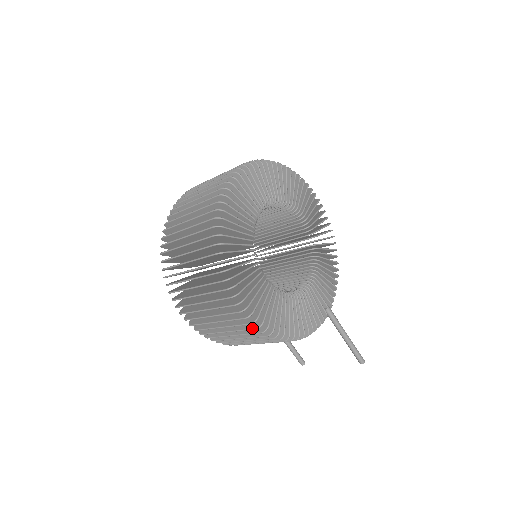
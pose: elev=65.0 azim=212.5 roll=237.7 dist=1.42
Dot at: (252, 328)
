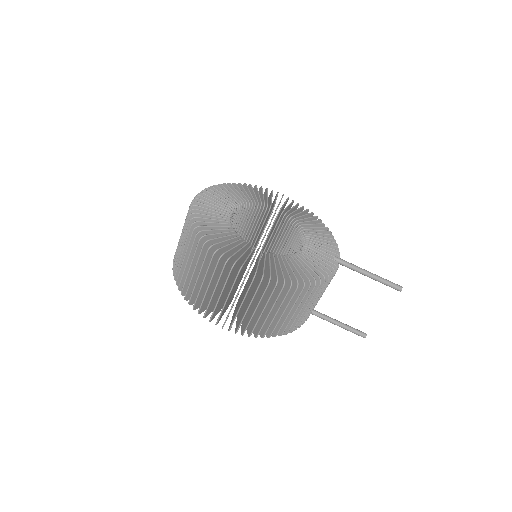
Dot at: (266, 287)
